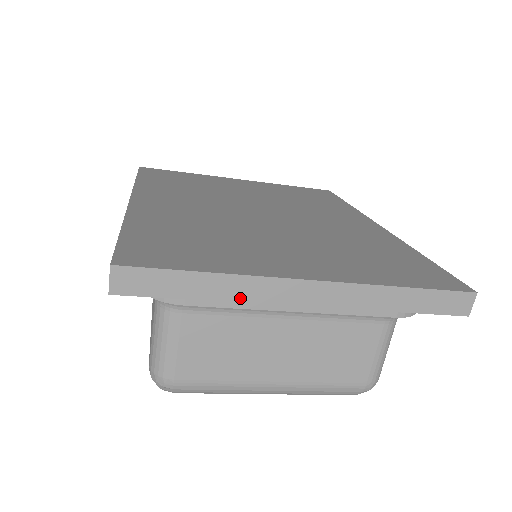
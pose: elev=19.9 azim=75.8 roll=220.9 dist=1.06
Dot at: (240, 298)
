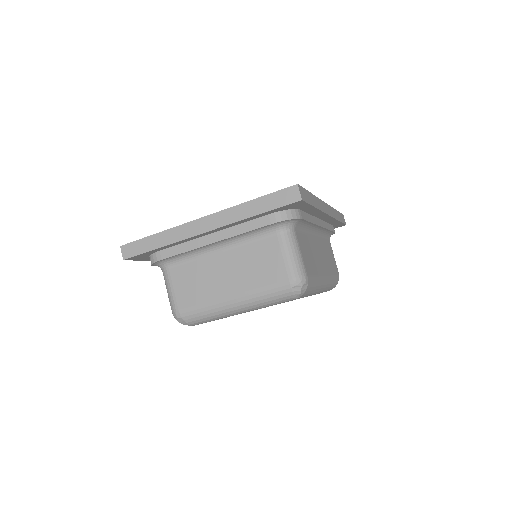
Dot at: (174, 241)
